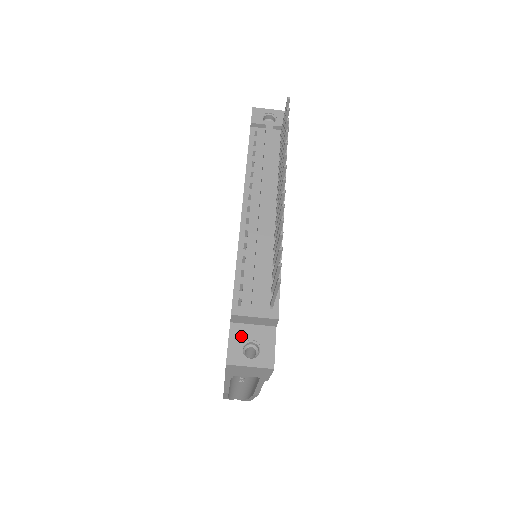
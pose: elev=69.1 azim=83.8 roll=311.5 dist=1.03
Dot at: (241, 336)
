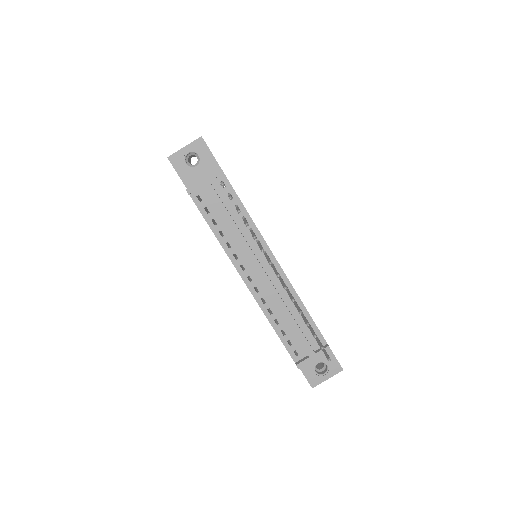
Dot at: (309, 366)
